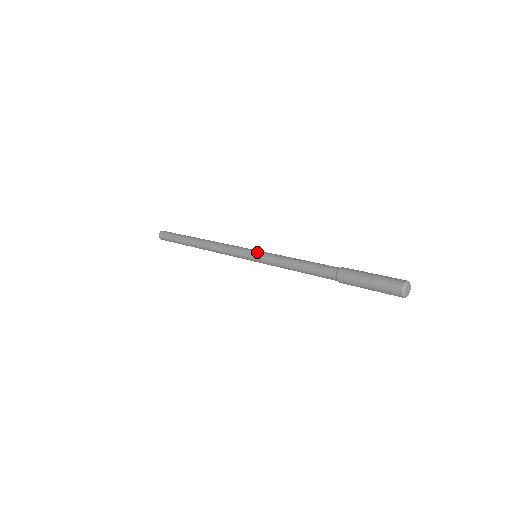
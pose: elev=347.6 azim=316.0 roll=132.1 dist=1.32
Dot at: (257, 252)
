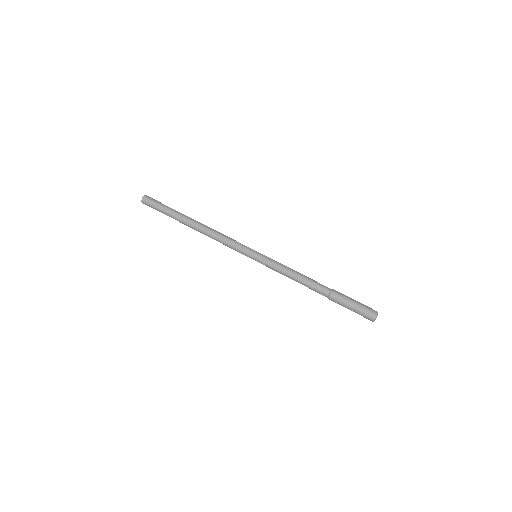
Dot at: (258, 259)
